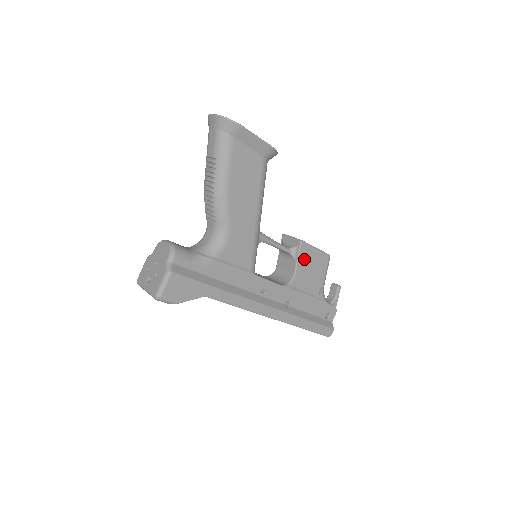
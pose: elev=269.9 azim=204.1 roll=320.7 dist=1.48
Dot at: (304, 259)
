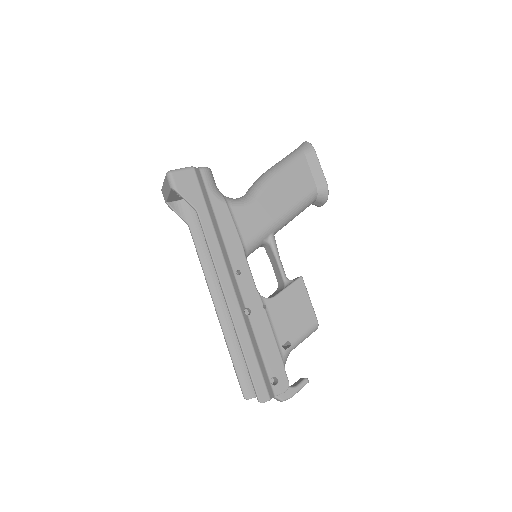
Dot at: (293, 294)
